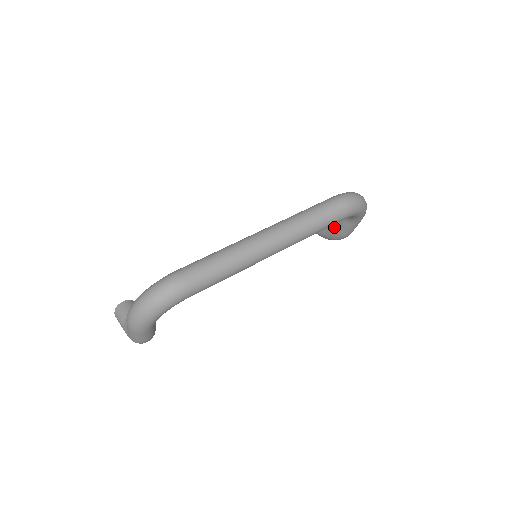
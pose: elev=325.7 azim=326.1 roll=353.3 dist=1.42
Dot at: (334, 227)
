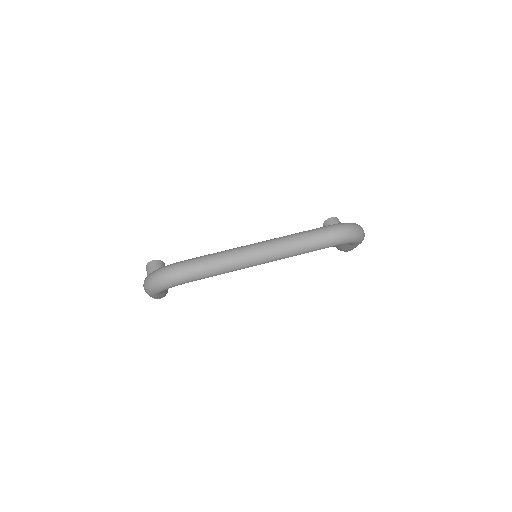
Dot at: occluded
